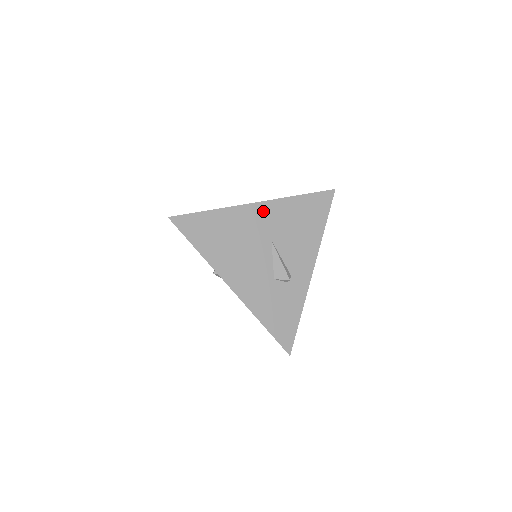
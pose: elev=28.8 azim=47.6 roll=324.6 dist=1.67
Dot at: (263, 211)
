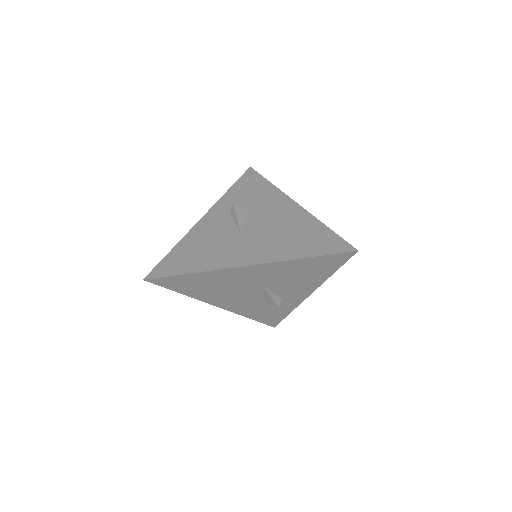
Dot at: (254, 270)
